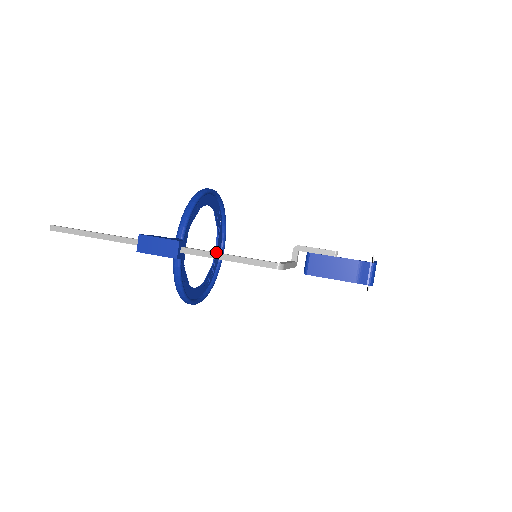
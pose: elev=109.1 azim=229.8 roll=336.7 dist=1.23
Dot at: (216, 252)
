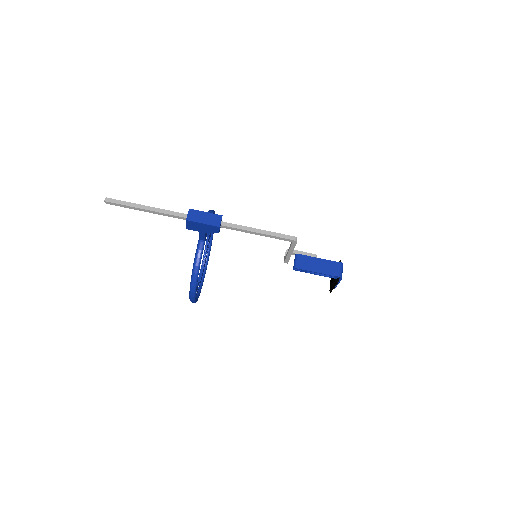
Dot at: (248, 228)
